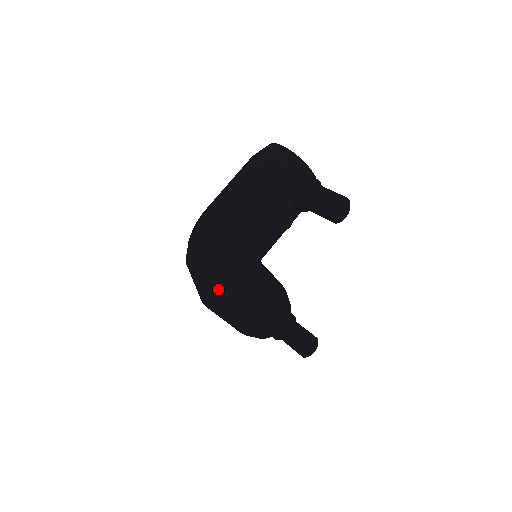
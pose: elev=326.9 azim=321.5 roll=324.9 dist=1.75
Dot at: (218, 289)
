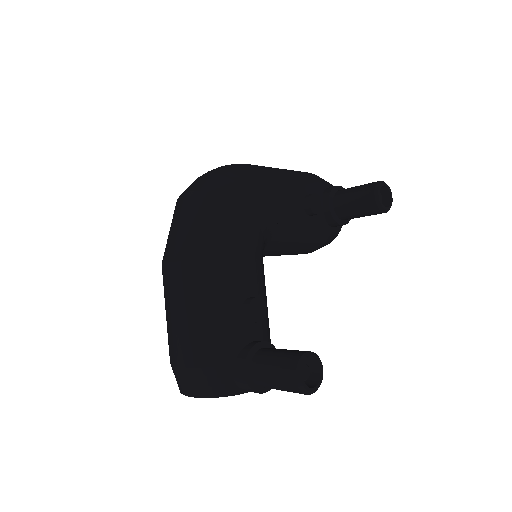
Dot at: (214, 213)
